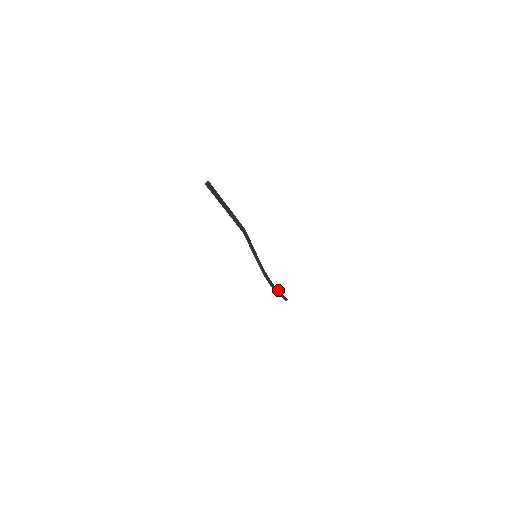
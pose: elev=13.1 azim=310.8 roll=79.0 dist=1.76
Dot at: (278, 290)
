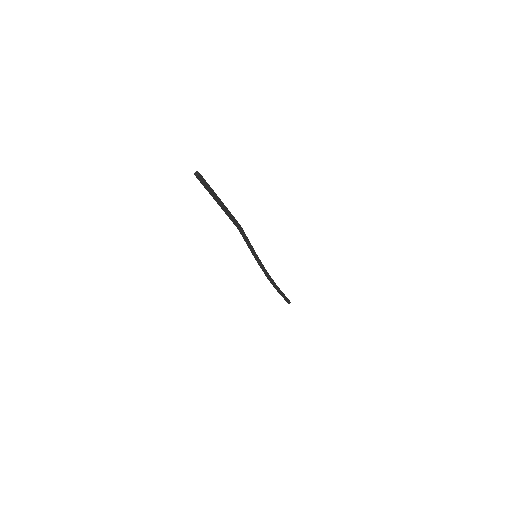
Dot at: (282, 292)
